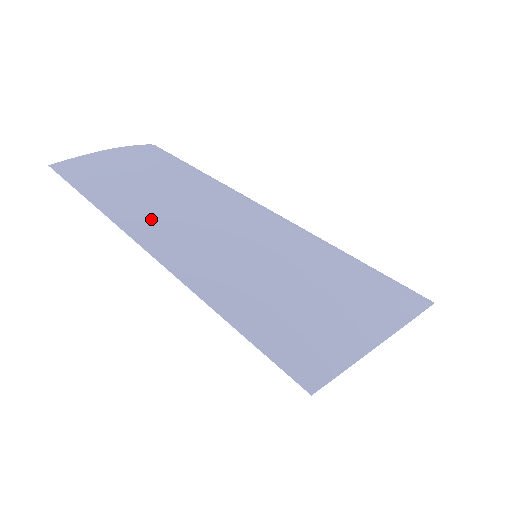
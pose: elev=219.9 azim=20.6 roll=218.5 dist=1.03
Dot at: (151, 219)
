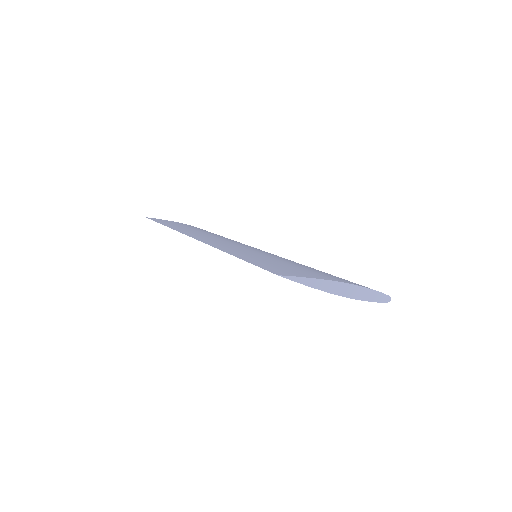
Dot at: (195, 233)
